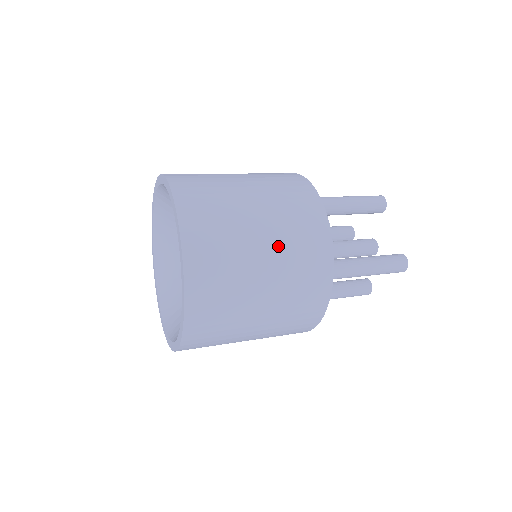
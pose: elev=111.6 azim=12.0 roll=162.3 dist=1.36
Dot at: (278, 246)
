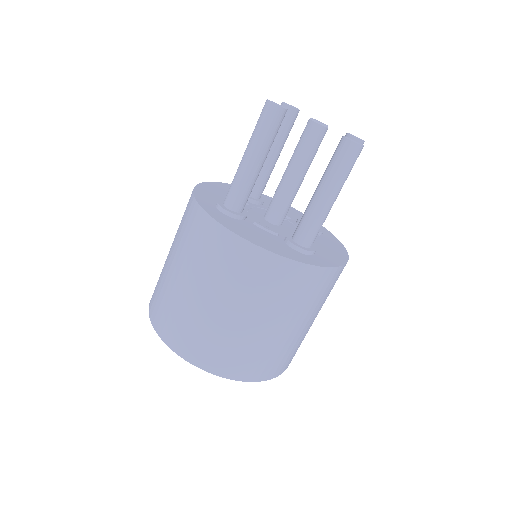
Dot at: (255, 307)
